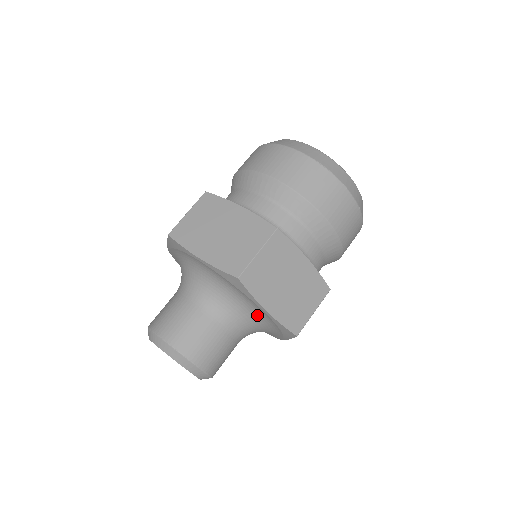
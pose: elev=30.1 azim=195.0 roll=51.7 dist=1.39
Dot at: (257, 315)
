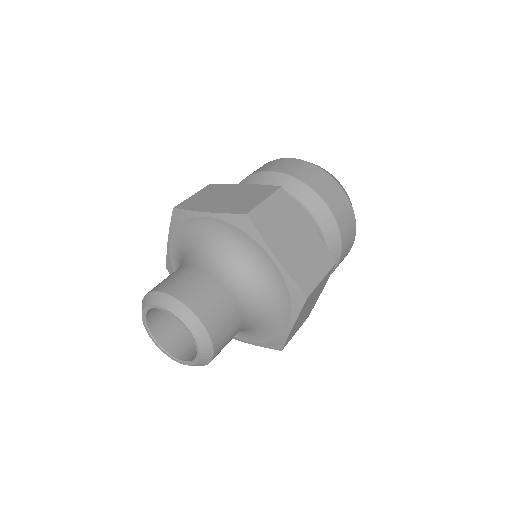
Dot at: (264, 274)
